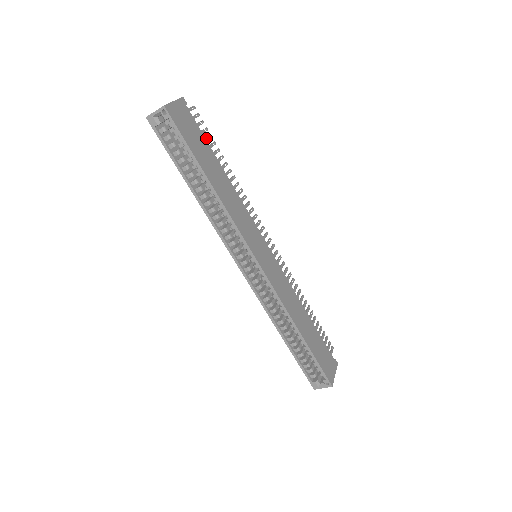
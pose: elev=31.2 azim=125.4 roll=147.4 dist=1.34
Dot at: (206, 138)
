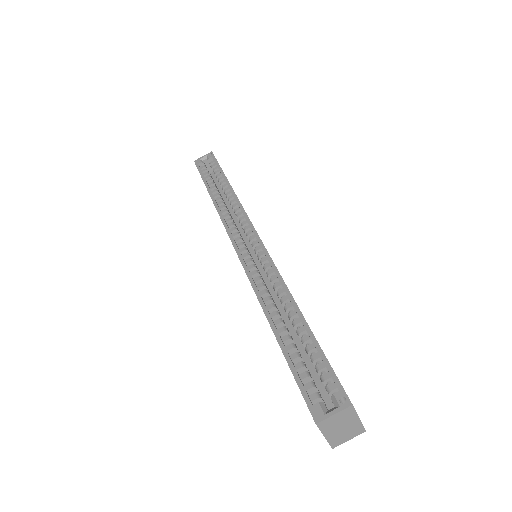
Dot at: occluded
